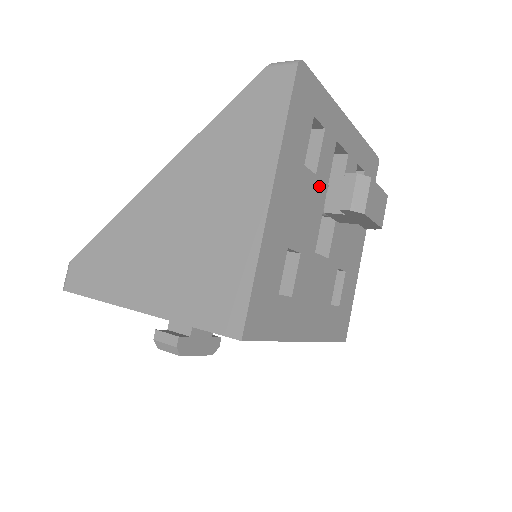
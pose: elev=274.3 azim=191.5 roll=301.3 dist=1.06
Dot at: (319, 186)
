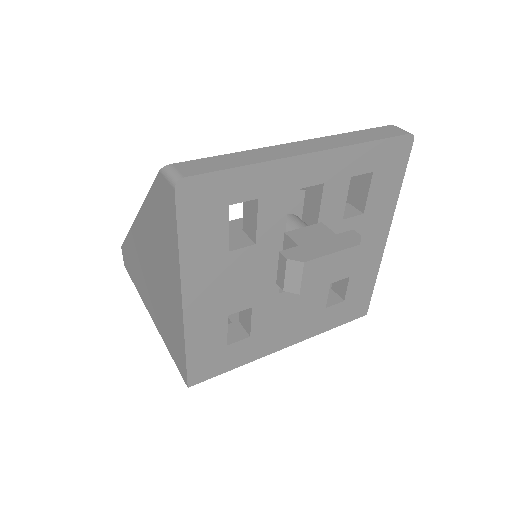
Dot at: (266, 247)
